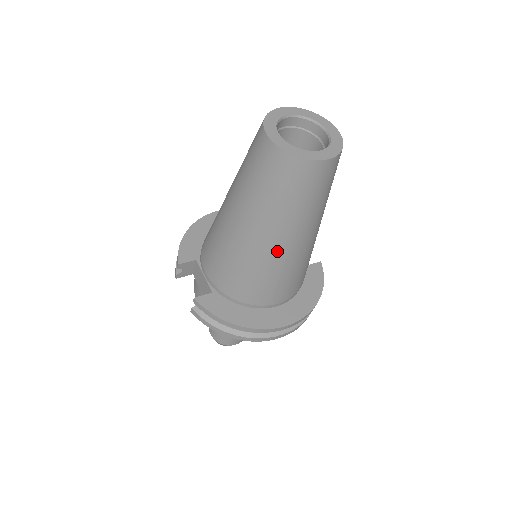
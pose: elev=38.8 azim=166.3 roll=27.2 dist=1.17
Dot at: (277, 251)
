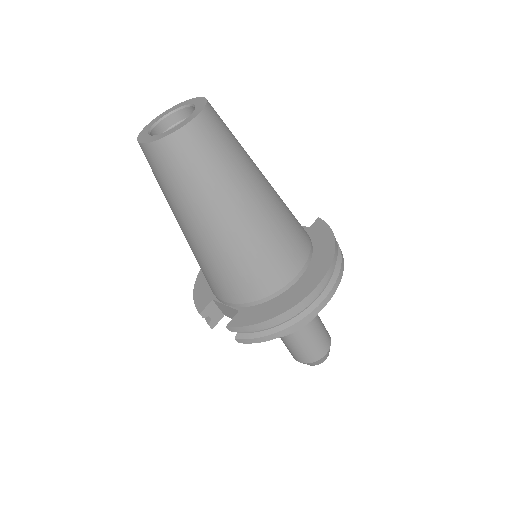
Dot at: (242, 225)
